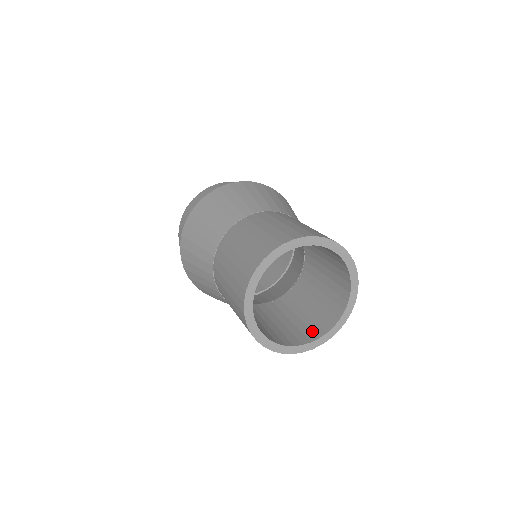
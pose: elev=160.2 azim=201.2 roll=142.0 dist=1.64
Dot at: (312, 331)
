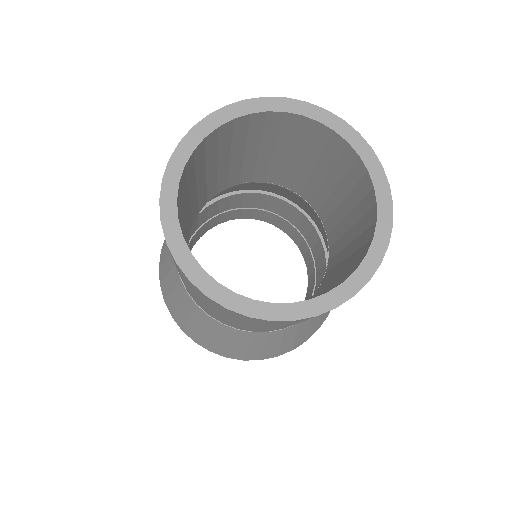
Dot at: (334, 286)
